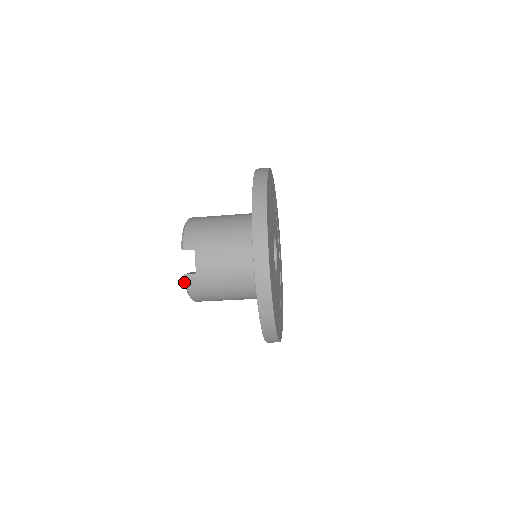
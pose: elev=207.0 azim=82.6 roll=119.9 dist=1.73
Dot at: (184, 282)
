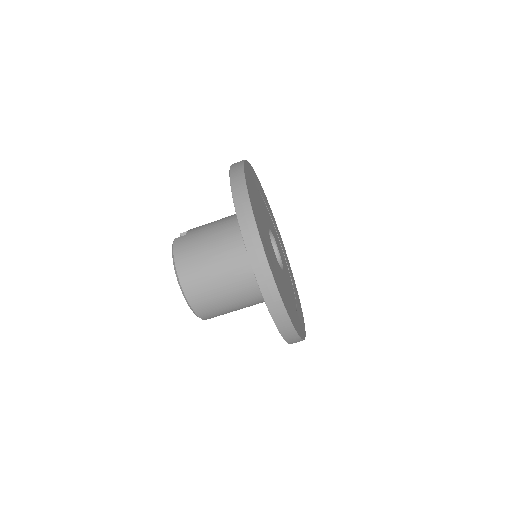
Dot at: (172, 247)
